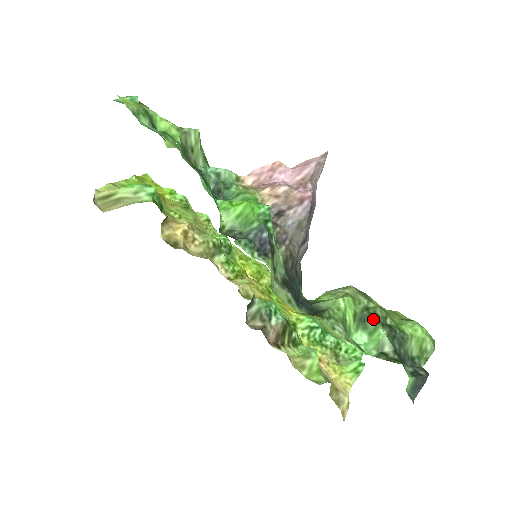
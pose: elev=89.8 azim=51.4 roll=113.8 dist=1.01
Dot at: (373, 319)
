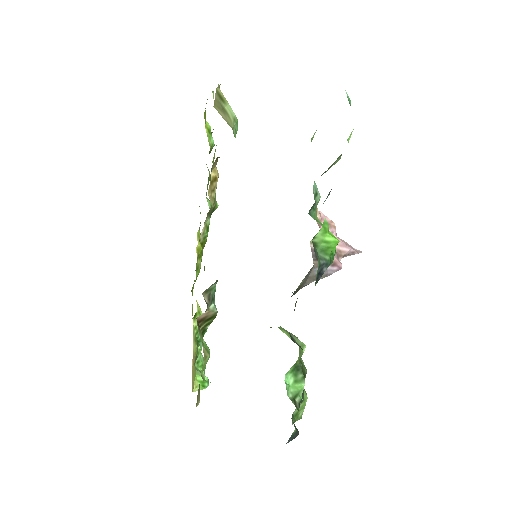
Dot at: (303, 373)
